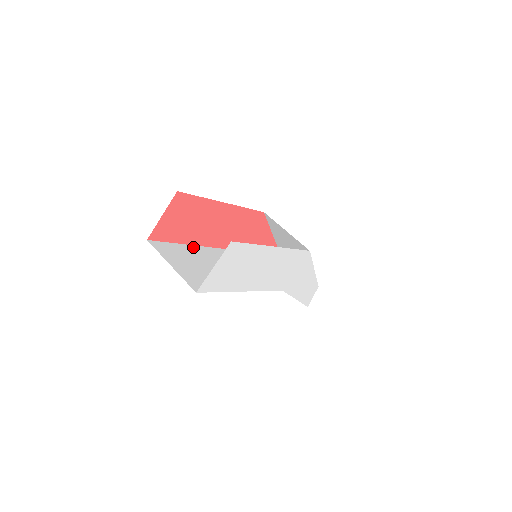
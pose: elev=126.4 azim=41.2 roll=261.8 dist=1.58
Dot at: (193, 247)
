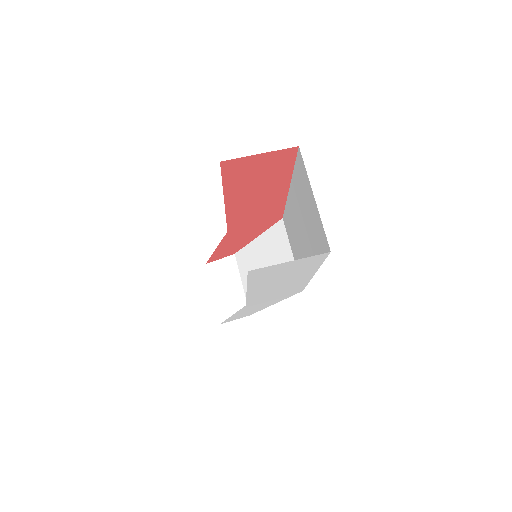
Dot at: occluded
